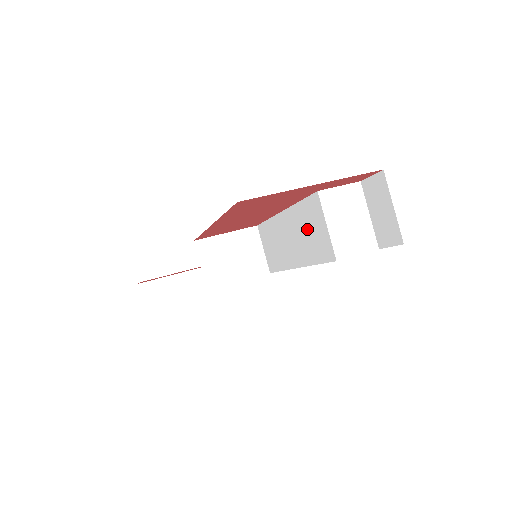
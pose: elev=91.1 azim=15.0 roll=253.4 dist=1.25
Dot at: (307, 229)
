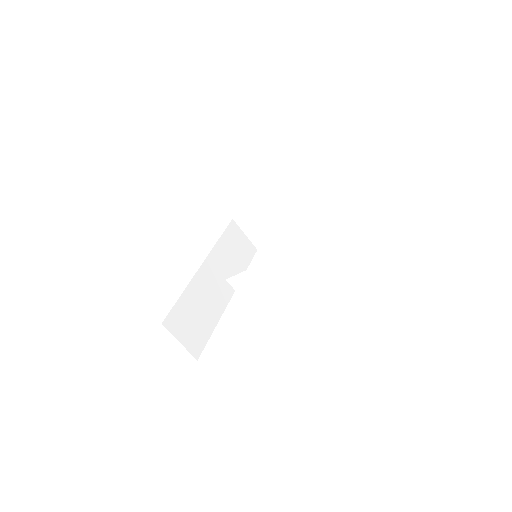
Dot at: occluded
